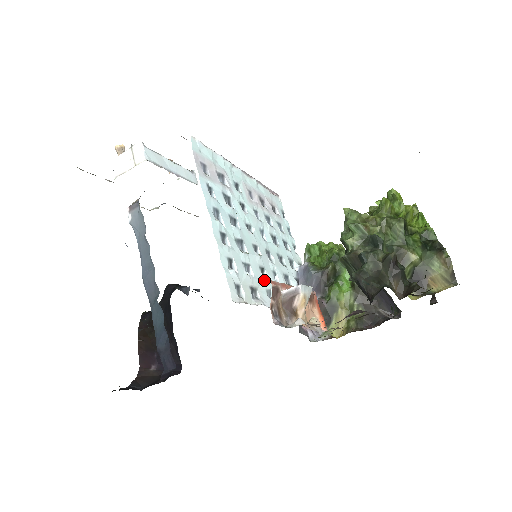
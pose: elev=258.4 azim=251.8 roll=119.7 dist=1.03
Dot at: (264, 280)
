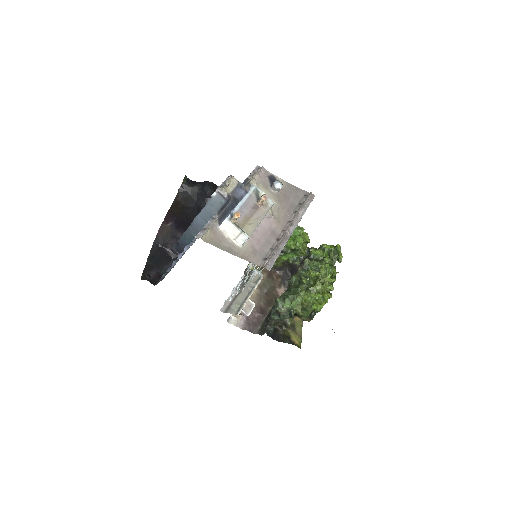
Dot at: occluded
